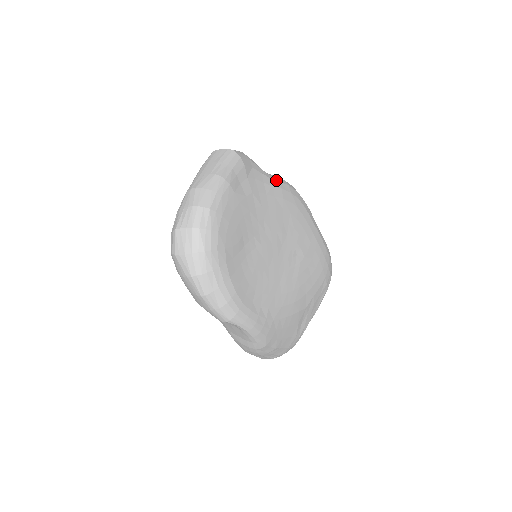
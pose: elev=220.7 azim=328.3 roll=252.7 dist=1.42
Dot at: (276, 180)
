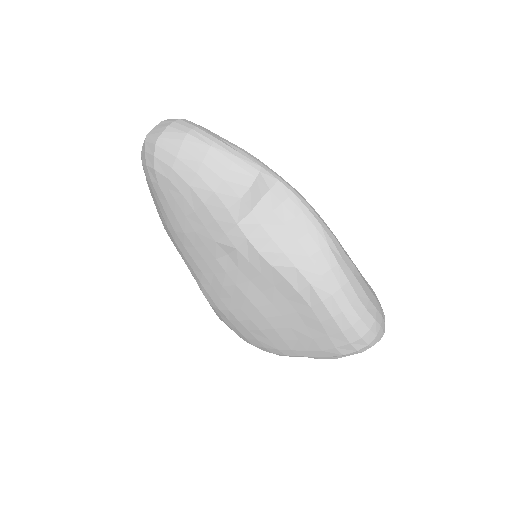
Dot at: occluded
